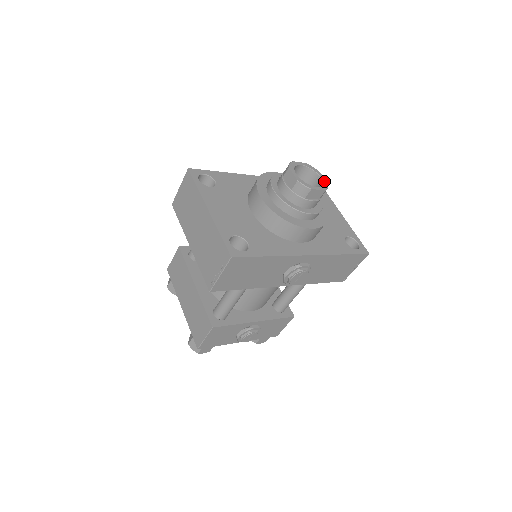
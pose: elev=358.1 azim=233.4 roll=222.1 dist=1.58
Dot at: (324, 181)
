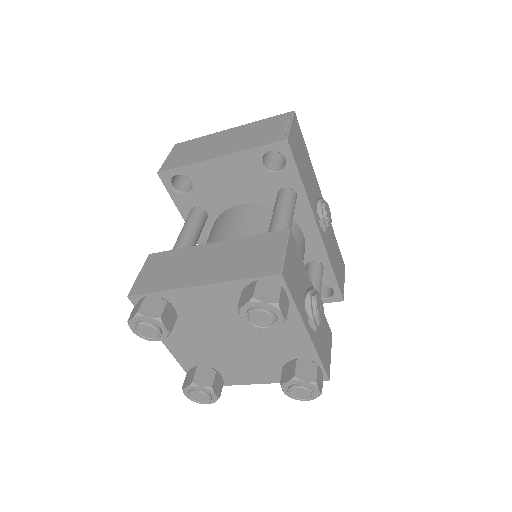
Dot at: occluded
